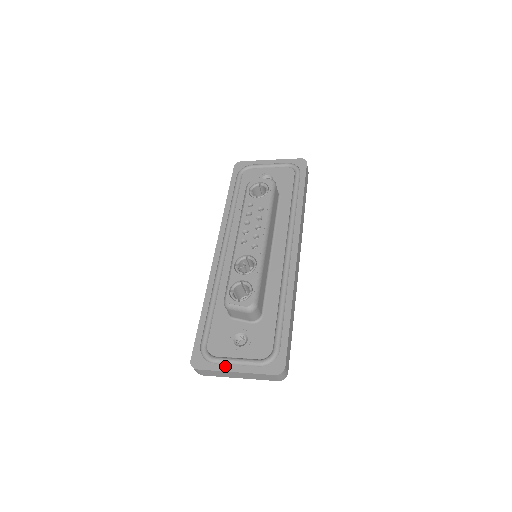
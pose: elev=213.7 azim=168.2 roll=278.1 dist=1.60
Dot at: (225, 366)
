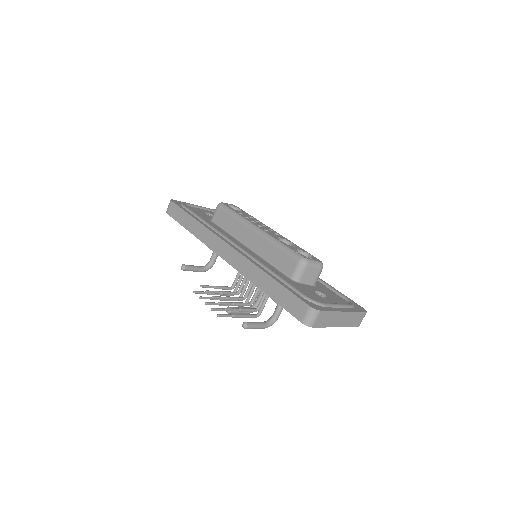
Dot at: (335, 308)
